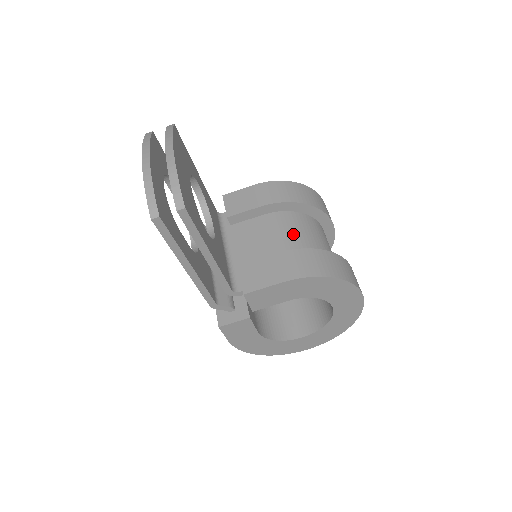
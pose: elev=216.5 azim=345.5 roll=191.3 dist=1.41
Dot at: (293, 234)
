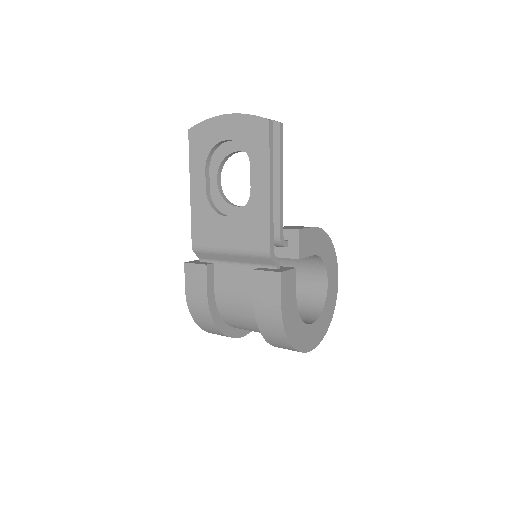
Dot at: occluded
